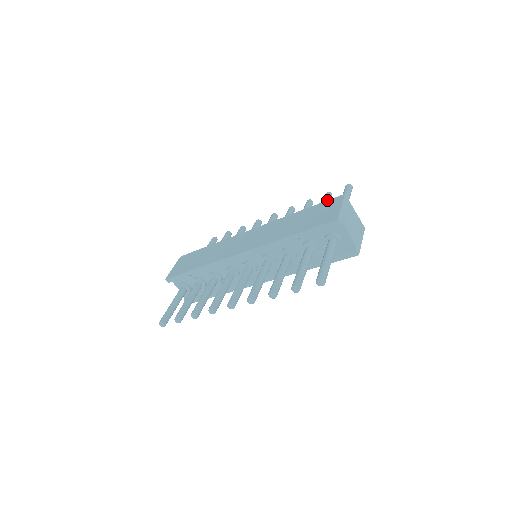
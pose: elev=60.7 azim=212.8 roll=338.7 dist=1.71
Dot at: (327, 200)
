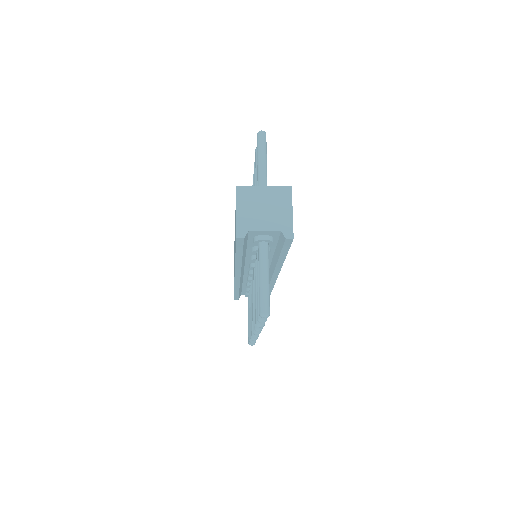
Dot at: occluded
